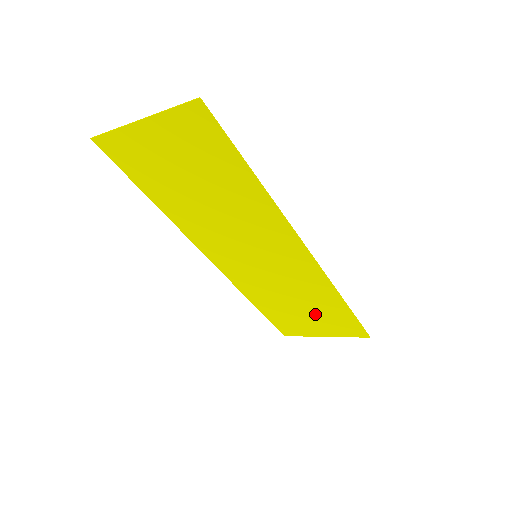
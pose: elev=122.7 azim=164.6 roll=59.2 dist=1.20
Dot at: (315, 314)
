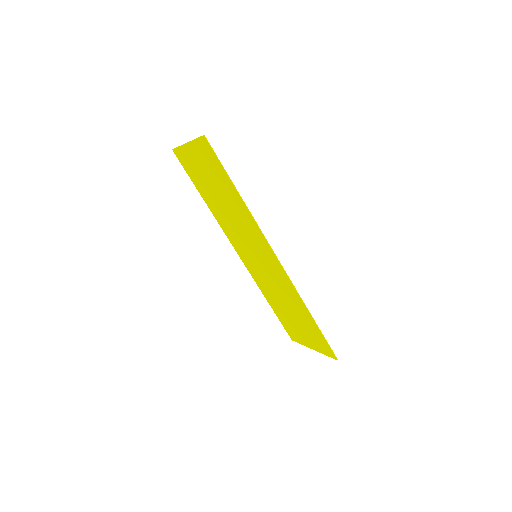
Dot at: (300, 322)
